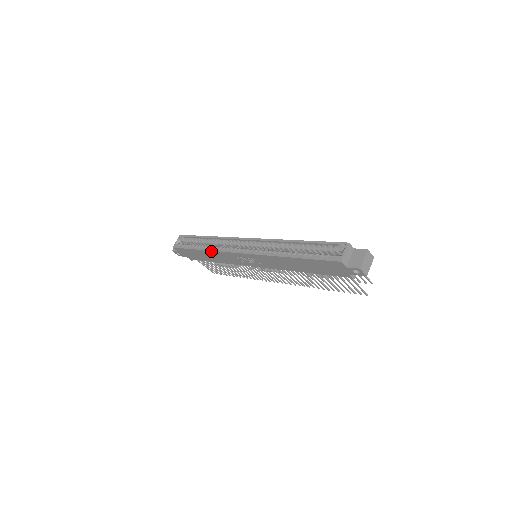
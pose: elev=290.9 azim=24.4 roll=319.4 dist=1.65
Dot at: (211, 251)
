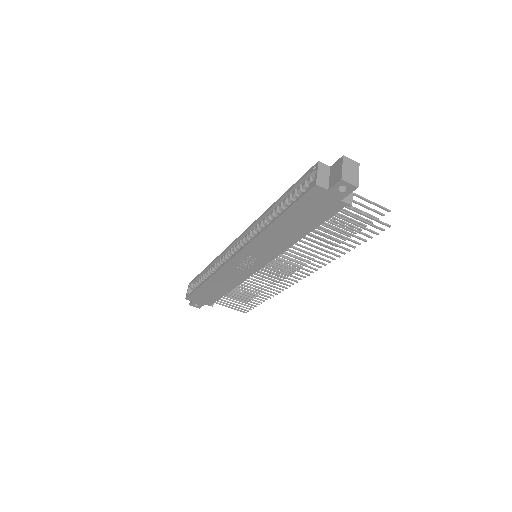
Dot at: (212, 277)
